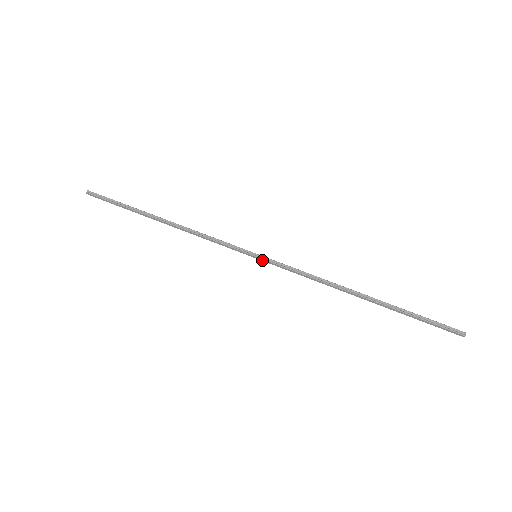
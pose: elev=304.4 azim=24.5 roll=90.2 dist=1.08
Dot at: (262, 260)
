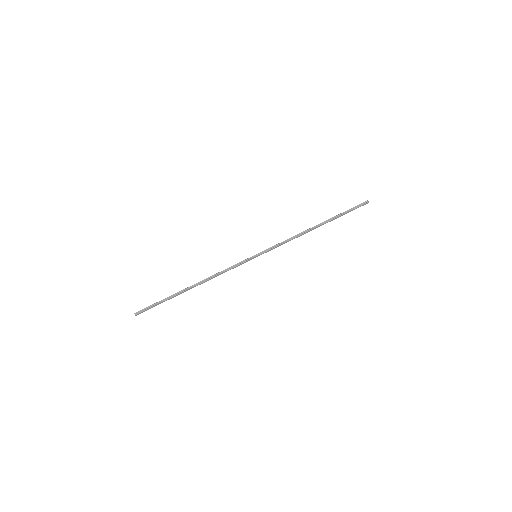
Dot at: occluded
